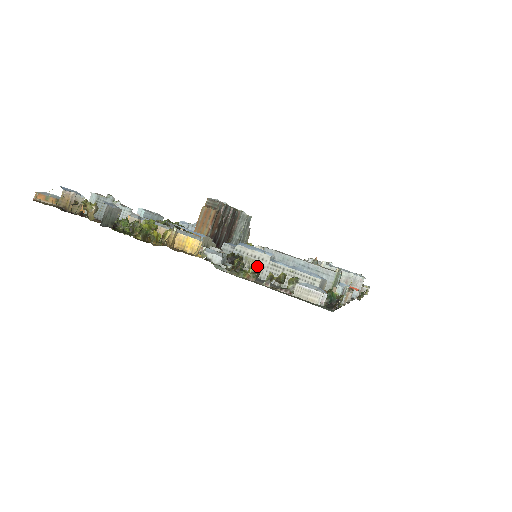
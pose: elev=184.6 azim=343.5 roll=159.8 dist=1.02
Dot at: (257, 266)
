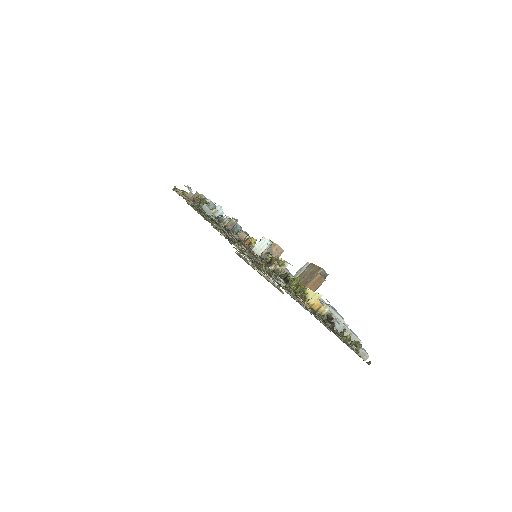
Dot at: occluded
